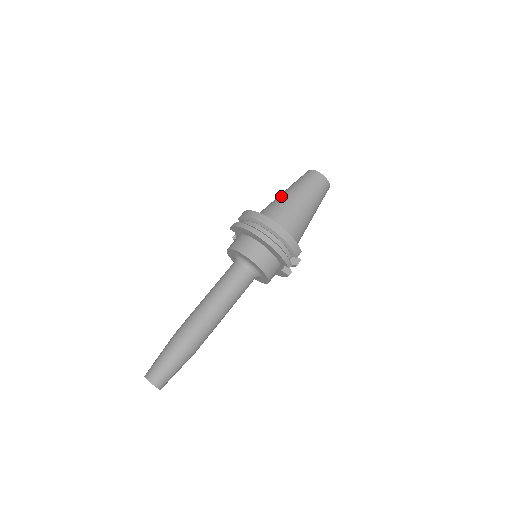
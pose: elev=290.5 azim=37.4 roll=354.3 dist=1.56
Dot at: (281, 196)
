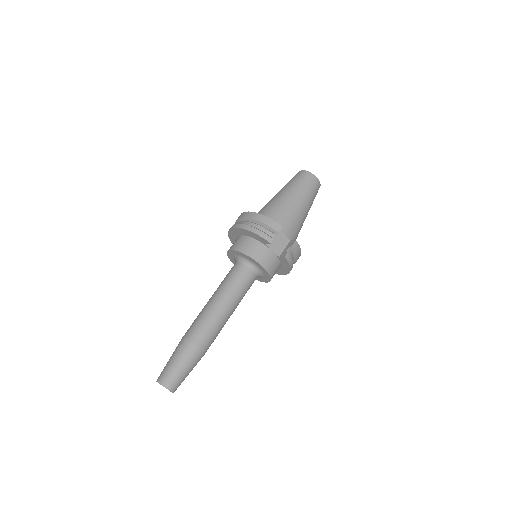
Dot at: occluded
